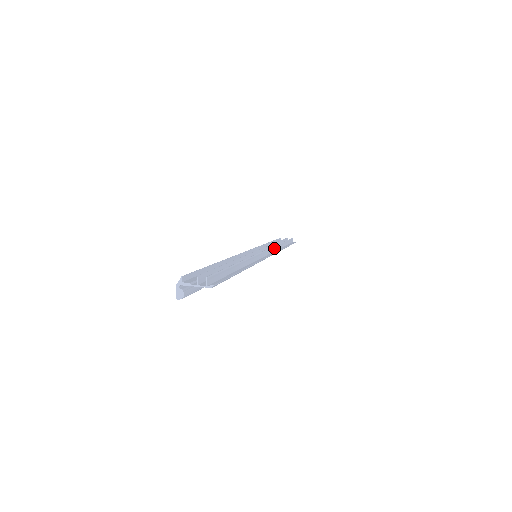
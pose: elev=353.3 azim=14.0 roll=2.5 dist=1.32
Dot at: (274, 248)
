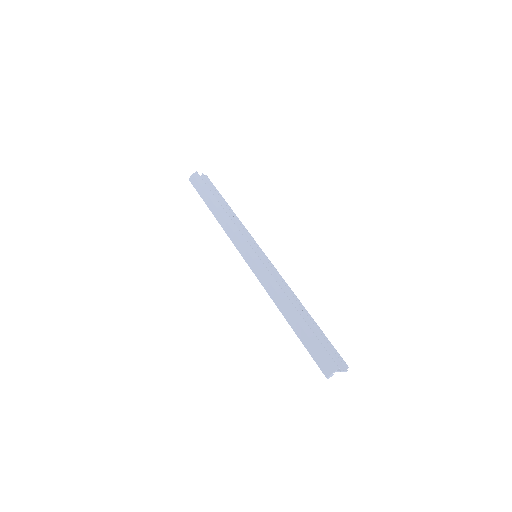
Dot at: (246, 231)
